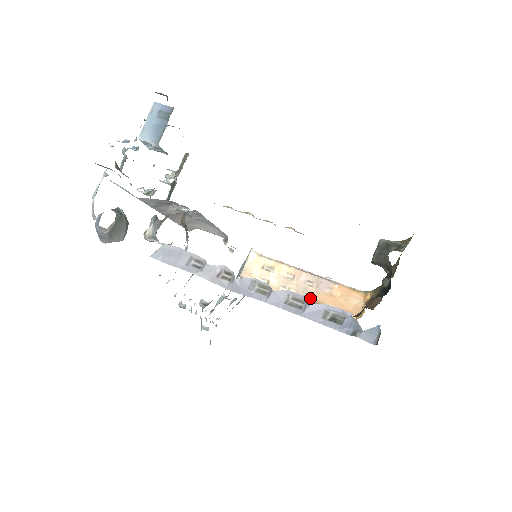
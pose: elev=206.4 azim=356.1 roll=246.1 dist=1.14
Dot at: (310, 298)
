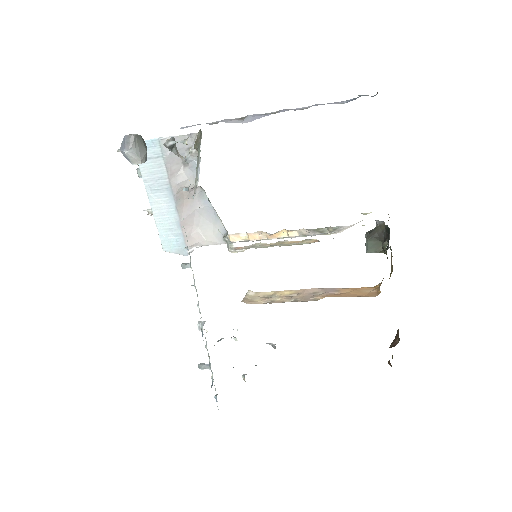
Dot at: occluded
